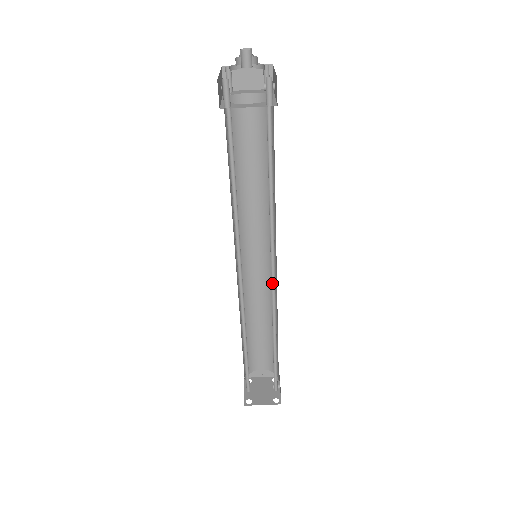
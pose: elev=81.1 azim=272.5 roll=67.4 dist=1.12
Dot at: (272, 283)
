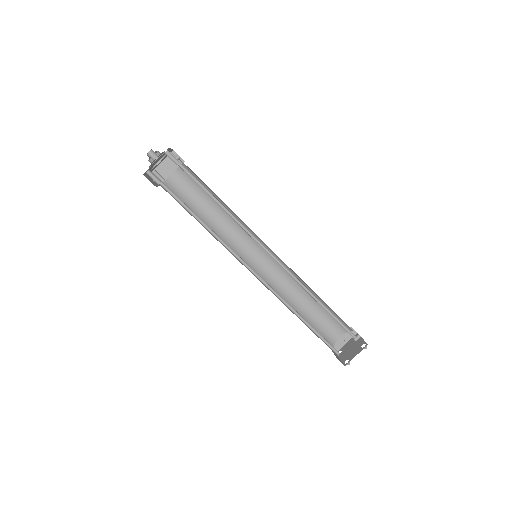
Dot at: (278, 263)
